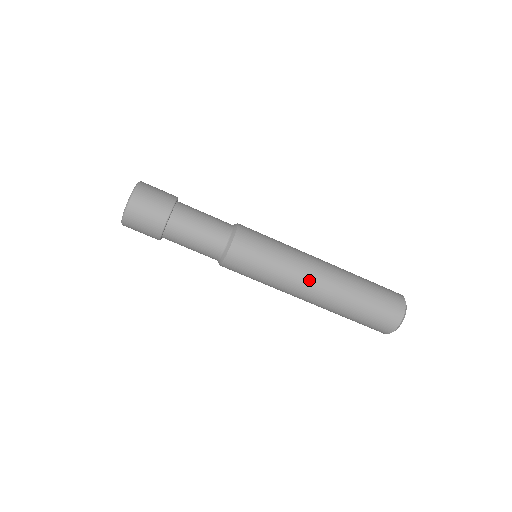
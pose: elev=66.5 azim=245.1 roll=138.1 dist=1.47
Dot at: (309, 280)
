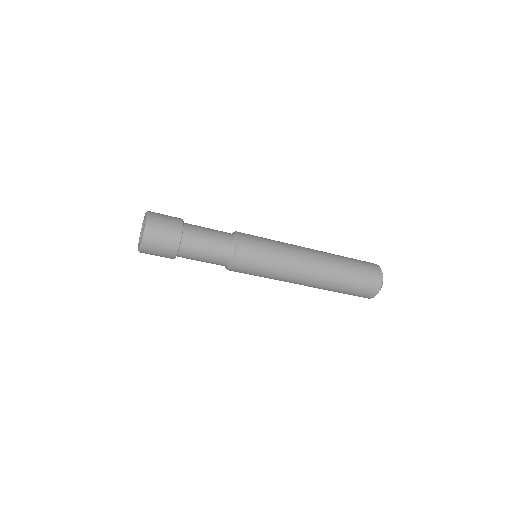
Dot at: (294, 283)
